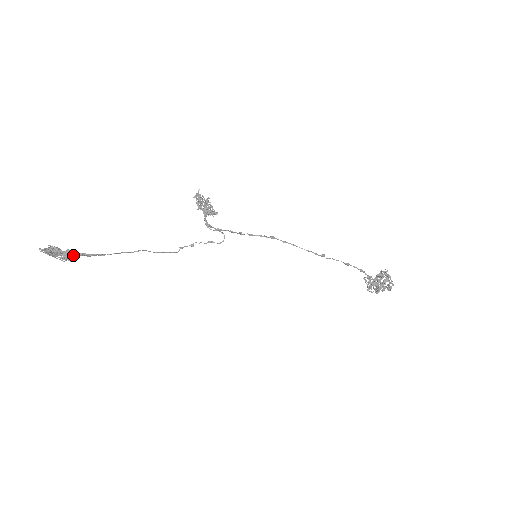
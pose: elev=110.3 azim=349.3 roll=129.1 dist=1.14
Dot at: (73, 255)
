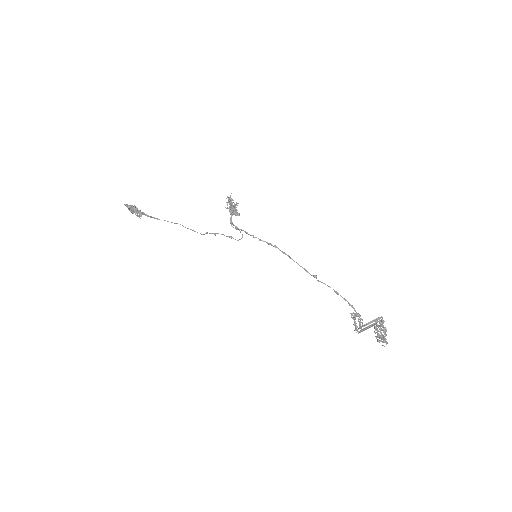
Dot at: (141, 214)
